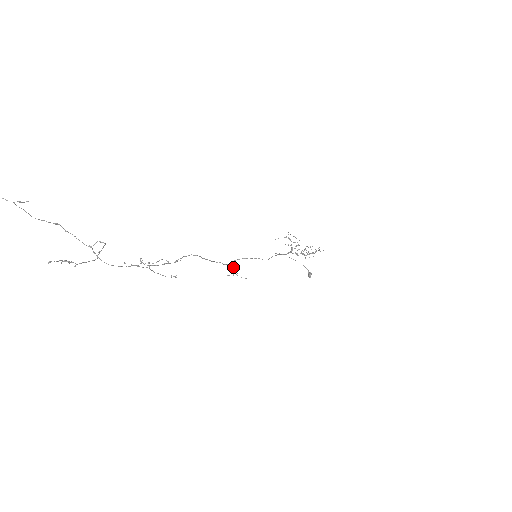
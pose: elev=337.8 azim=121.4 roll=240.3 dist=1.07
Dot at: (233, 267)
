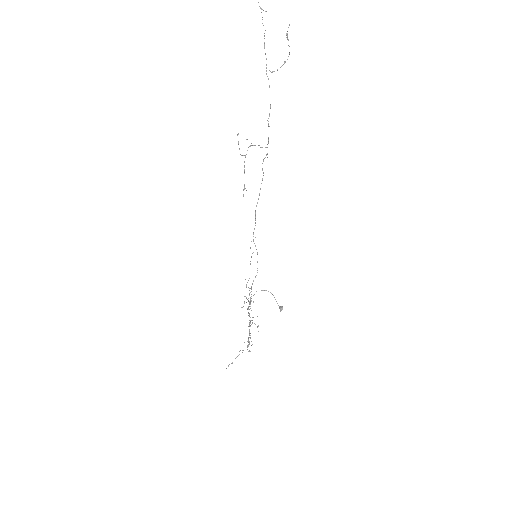
Dot at: (250, 248)
